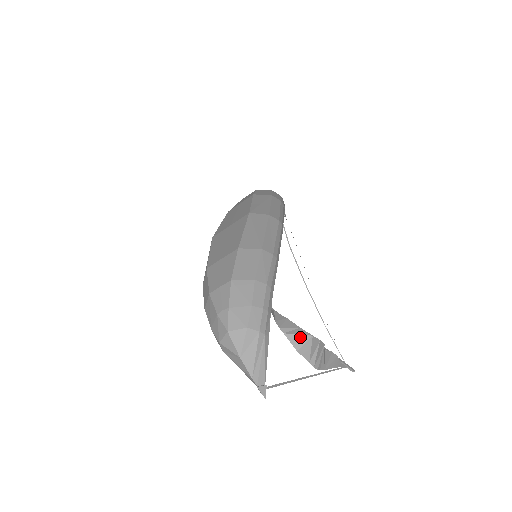
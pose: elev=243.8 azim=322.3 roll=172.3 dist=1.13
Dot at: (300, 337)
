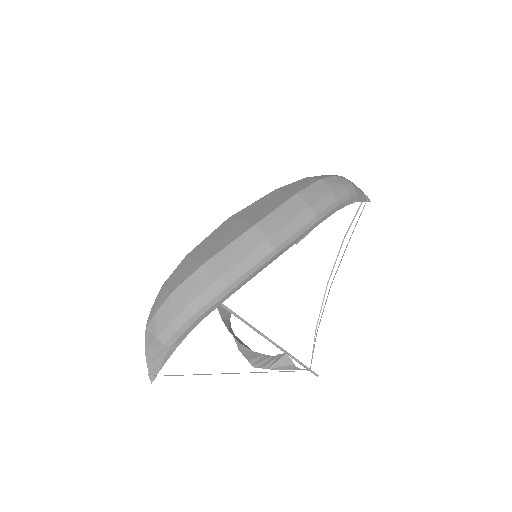
Dot at: occluded
